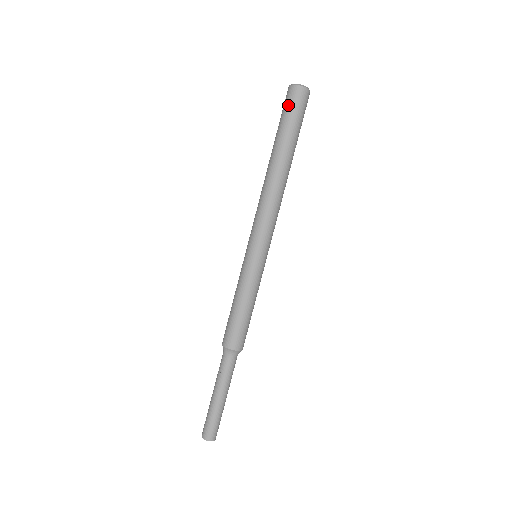
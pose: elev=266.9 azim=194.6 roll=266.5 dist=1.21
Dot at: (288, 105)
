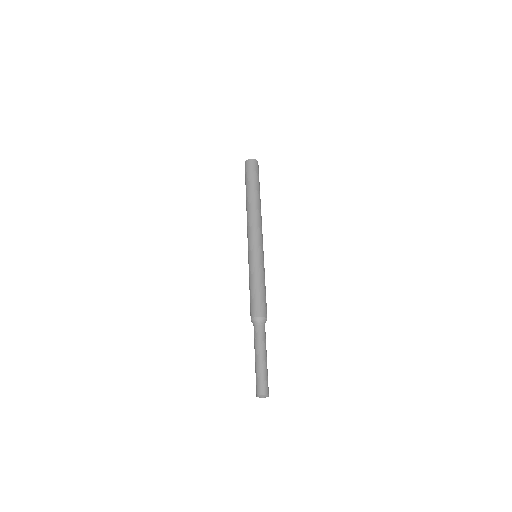
Dot at: (254, 168)
